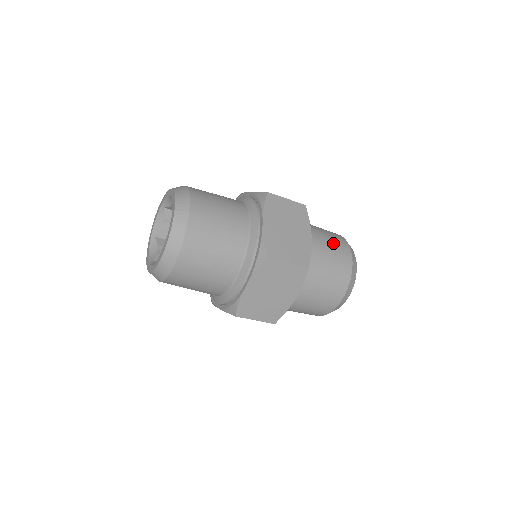
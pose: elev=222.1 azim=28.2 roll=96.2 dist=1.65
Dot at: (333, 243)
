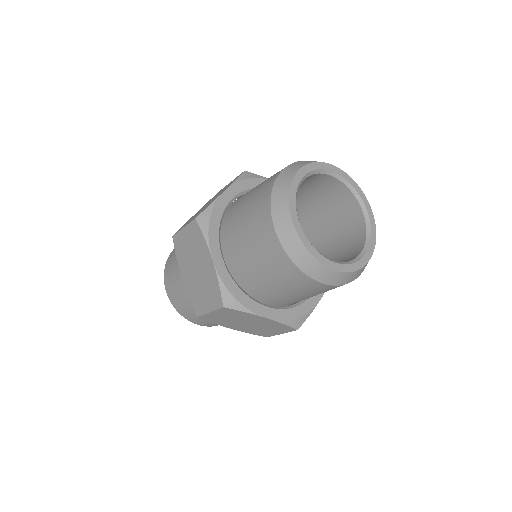
Dot at: occluded
